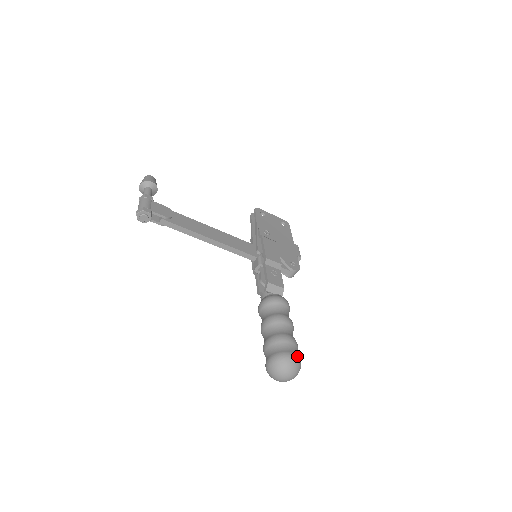
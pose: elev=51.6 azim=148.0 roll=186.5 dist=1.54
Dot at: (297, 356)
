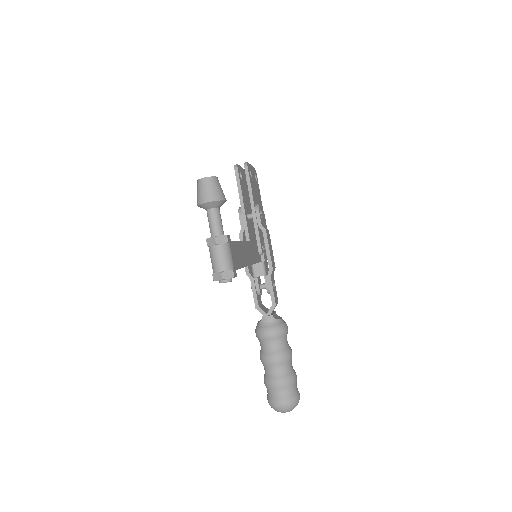
Dot at: occluded
